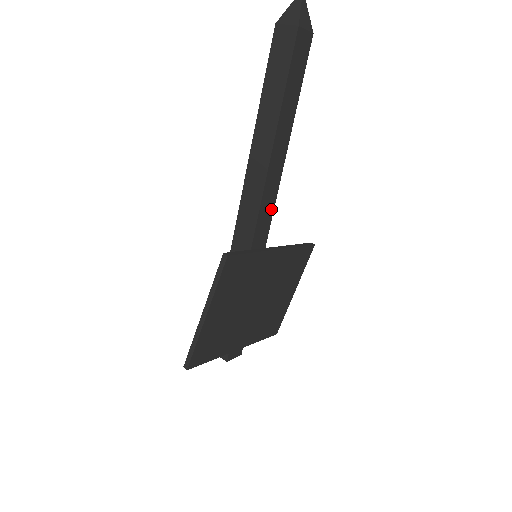
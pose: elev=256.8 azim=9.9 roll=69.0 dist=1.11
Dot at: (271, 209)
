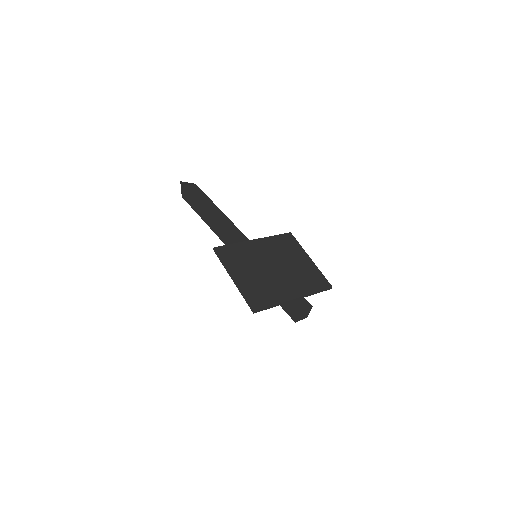
Dot at: (243, 237)
